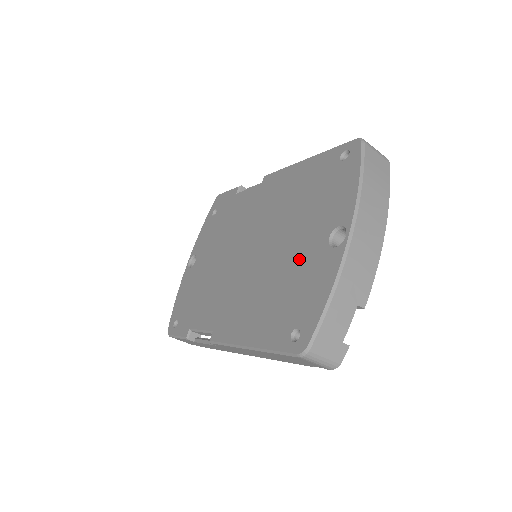
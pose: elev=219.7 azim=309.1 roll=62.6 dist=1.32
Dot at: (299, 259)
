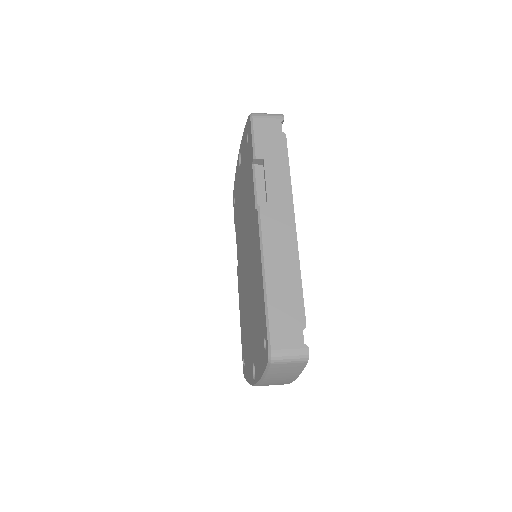
Dot at: (249, 337)
